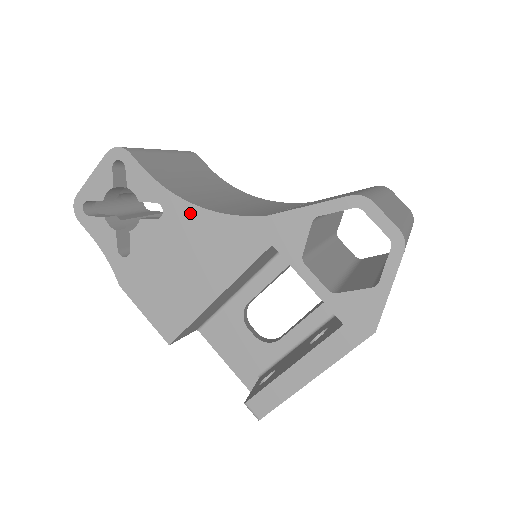
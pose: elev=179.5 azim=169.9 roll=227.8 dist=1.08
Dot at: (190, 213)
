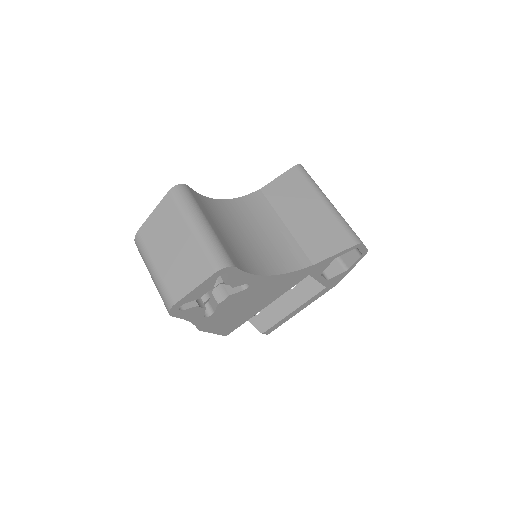
Dot at: (268, 280)
